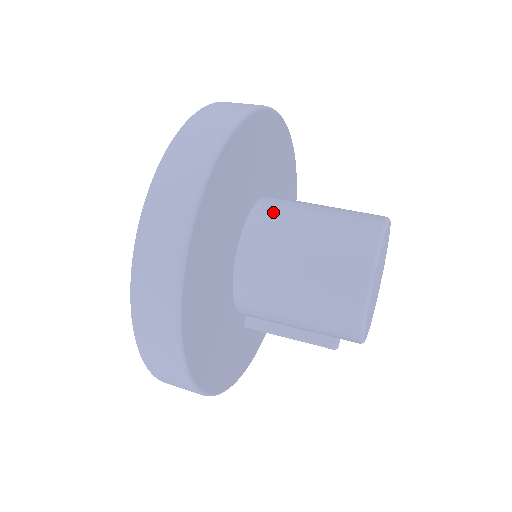
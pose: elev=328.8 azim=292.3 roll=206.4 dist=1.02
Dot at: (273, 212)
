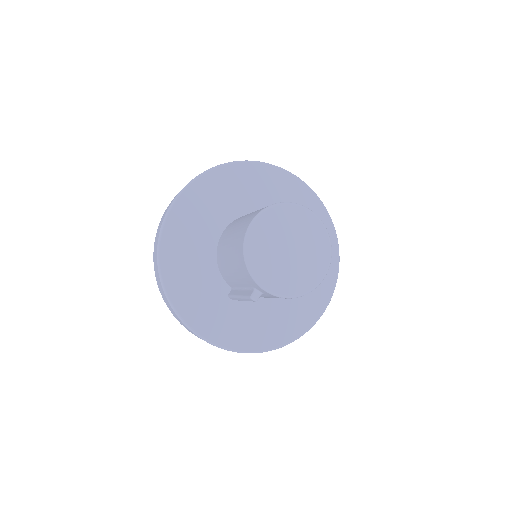
Dot at: occluded
